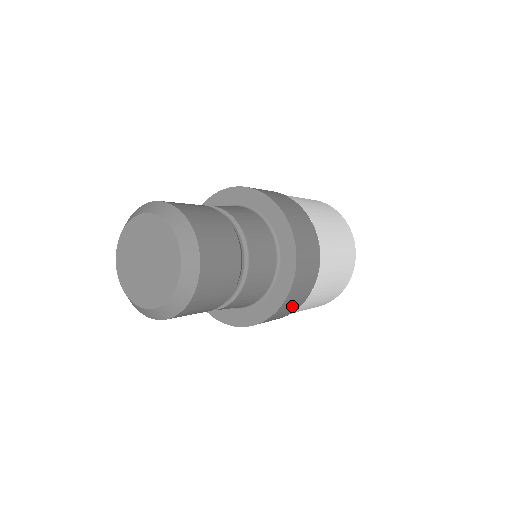
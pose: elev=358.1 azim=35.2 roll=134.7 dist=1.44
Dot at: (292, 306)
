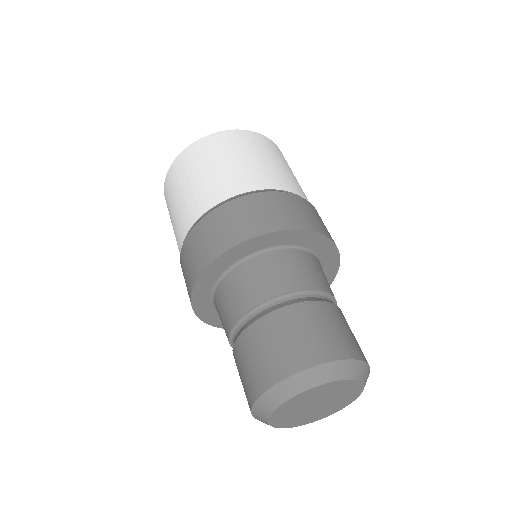
Dot at: occluded
